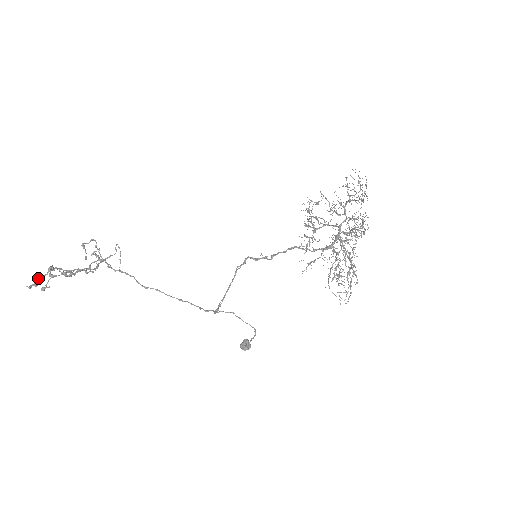
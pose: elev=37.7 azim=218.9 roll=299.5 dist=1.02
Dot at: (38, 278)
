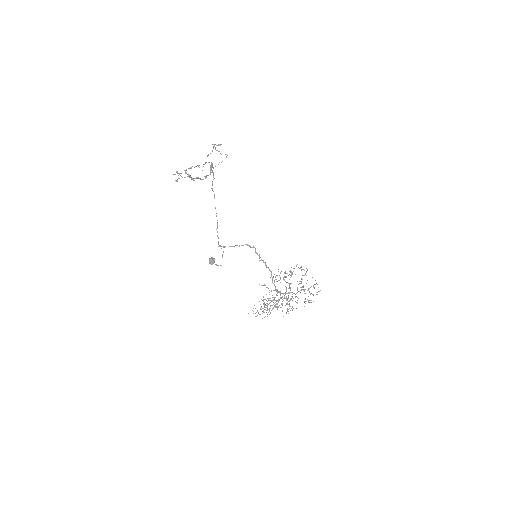
Dot at: (180, 175)
